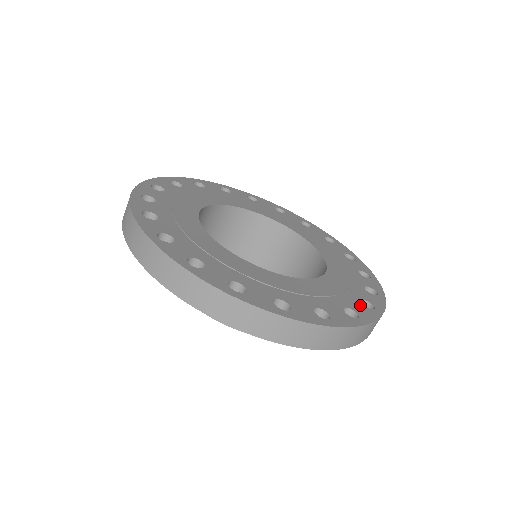
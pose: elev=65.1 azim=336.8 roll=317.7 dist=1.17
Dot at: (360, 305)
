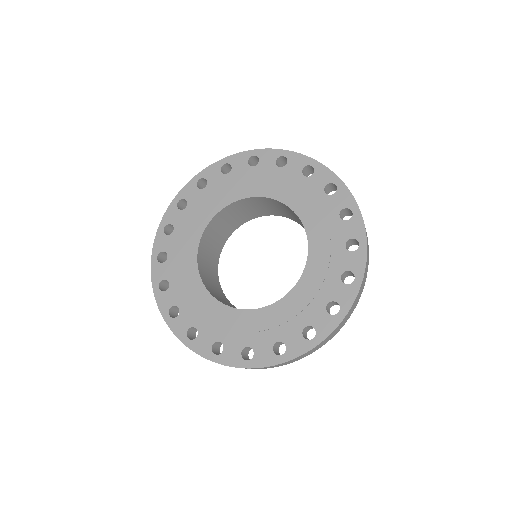
Dot at: (323, 314)
